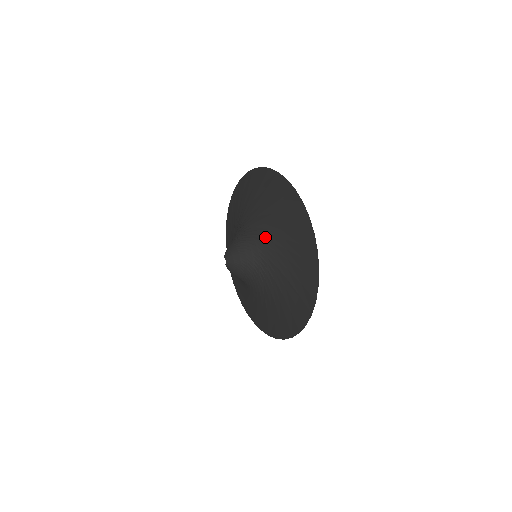
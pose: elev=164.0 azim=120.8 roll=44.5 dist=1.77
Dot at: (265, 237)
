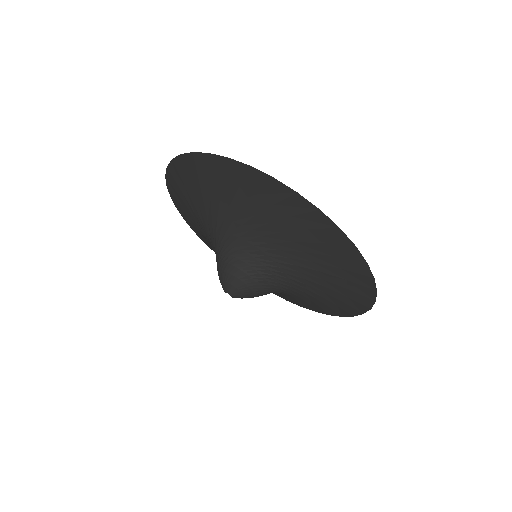
Dot at: (246, 236)
